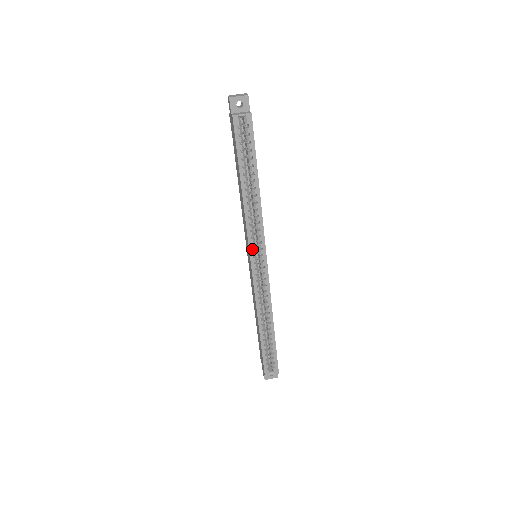
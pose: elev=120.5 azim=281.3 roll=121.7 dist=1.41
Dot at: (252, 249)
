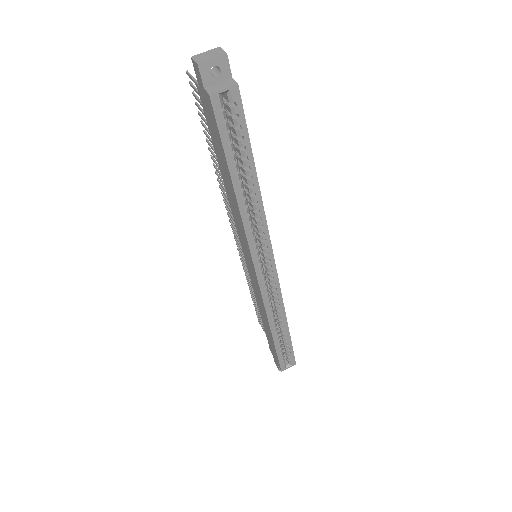
Dot at: (255, 256)
